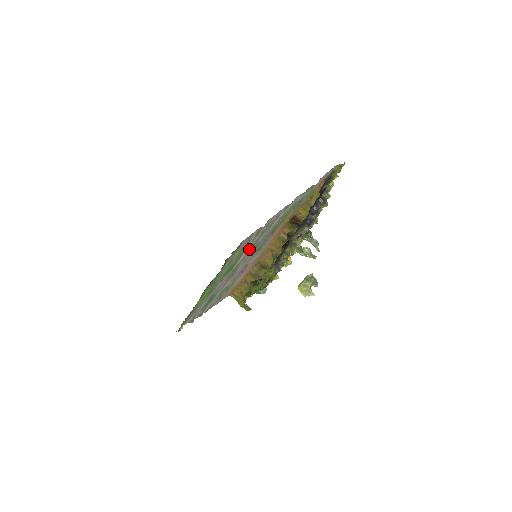
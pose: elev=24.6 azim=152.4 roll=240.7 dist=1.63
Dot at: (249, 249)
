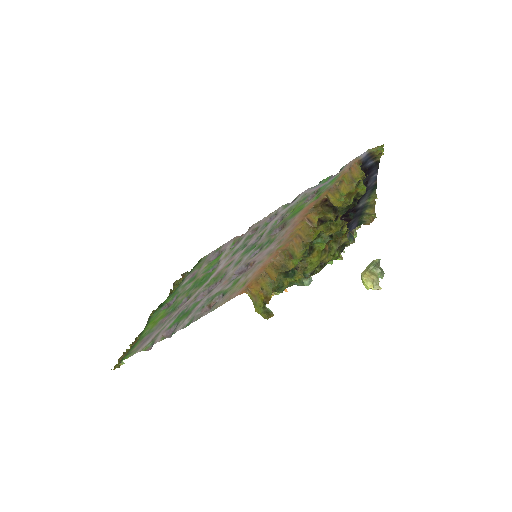
Dot at: (233, 255)
